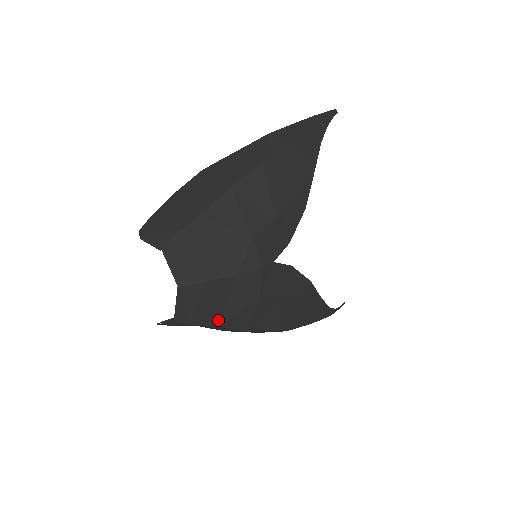
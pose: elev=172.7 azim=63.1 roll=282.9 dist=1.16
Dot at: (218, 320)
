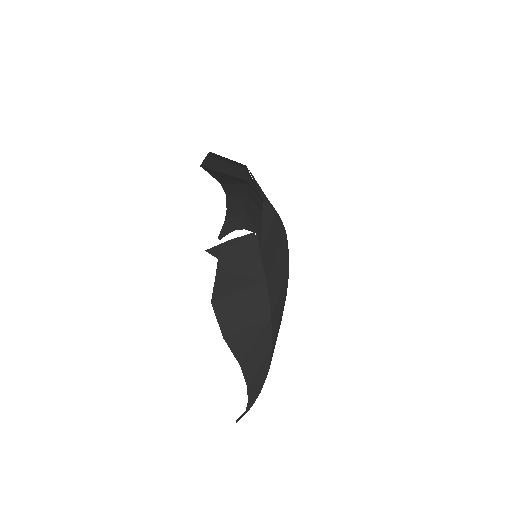
Dot at: (269, 273)
